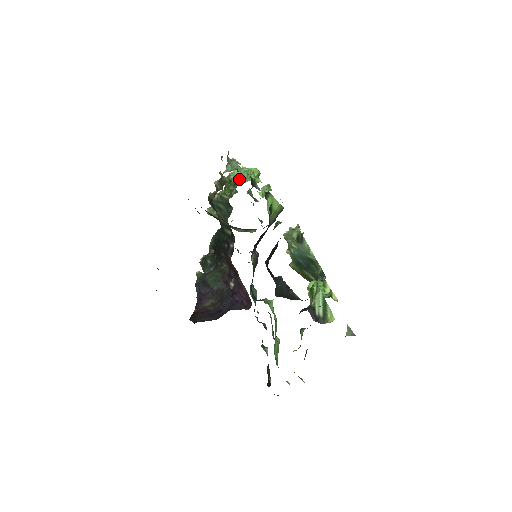
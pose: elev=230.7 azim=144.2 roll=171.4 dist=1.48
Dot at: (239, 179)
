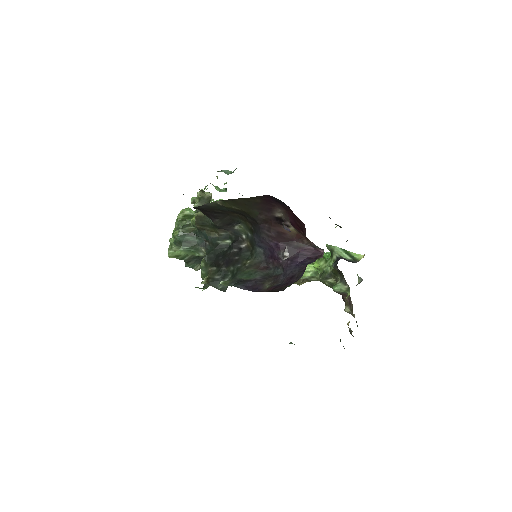
Dot at: occluded
